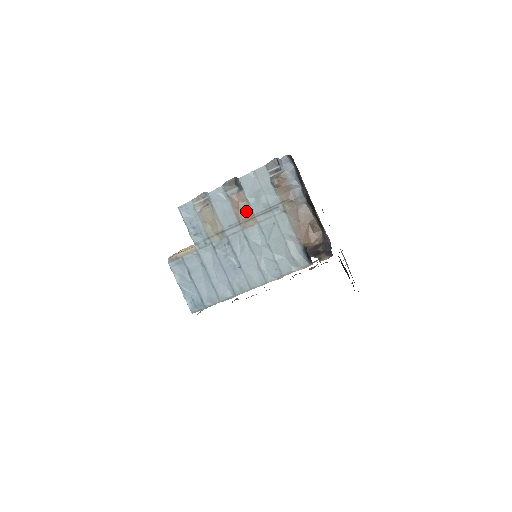
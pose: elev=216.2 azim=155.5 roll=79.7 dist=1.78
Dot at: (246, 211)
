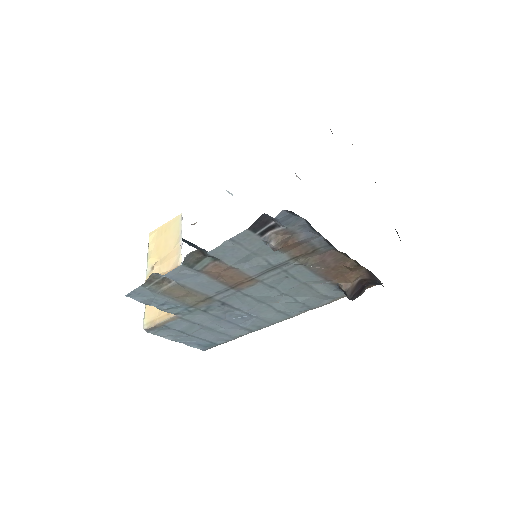
Dot at: (236, 276)
